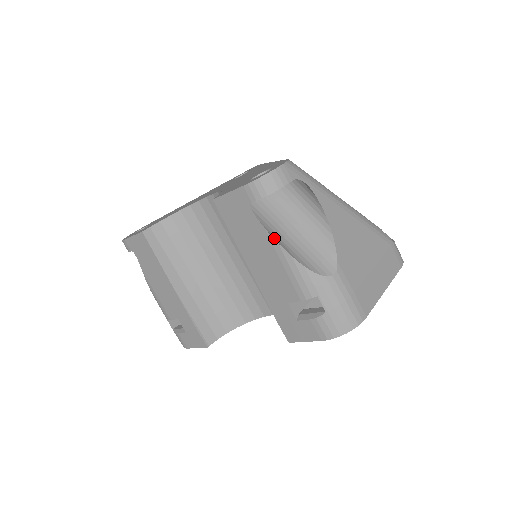
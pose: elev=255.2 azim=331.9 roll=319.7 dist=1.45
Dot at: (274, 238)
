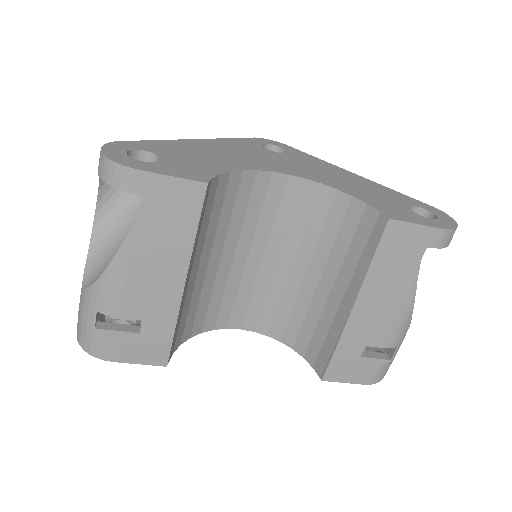
Dot at: (408, 284)
